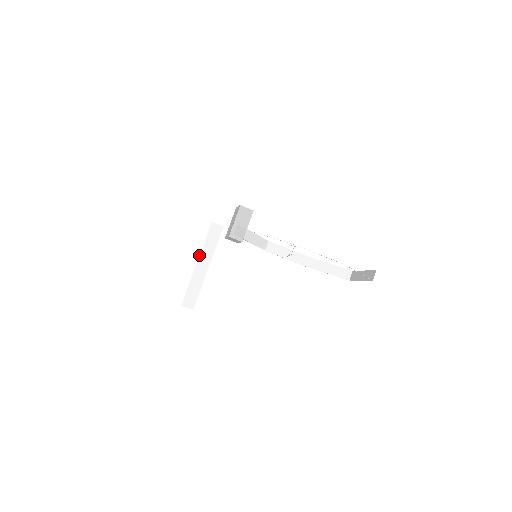
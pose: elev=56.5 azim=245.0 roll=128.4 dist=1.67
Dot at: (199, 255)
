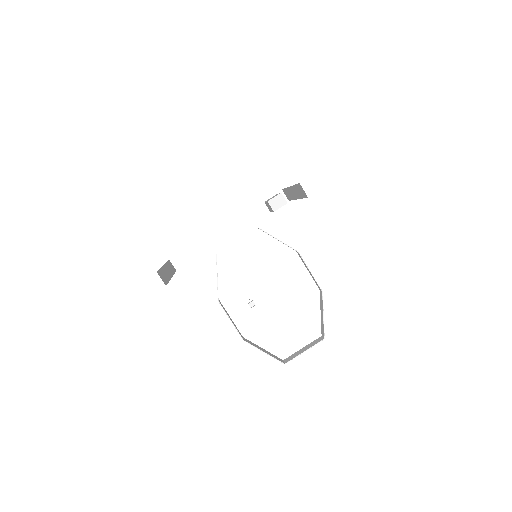
Dot at: occluded
